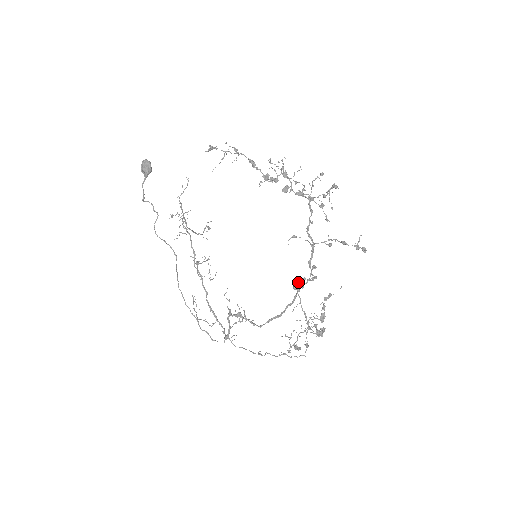
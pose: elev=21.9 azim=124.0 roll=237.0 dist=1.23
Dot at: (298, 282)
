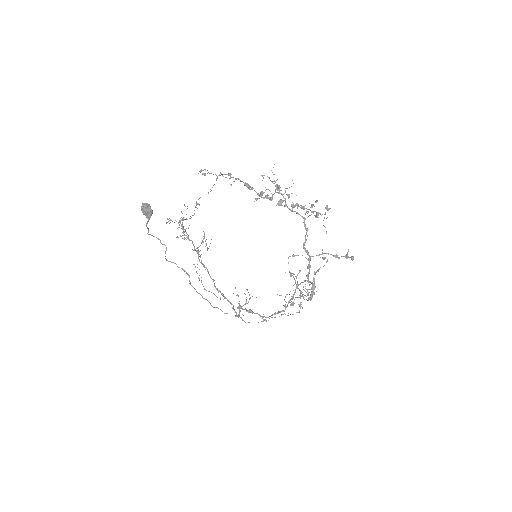
Dot at: (295, 276)
